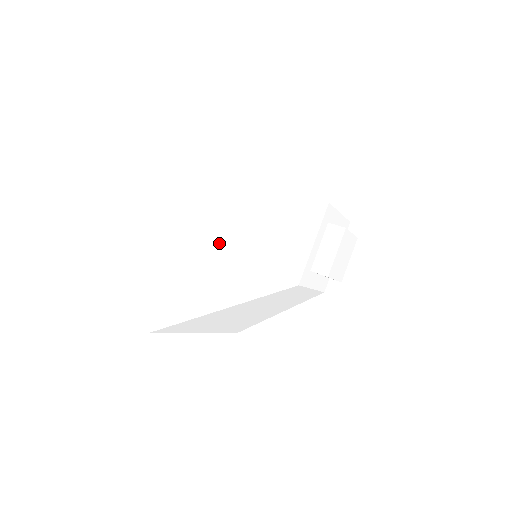
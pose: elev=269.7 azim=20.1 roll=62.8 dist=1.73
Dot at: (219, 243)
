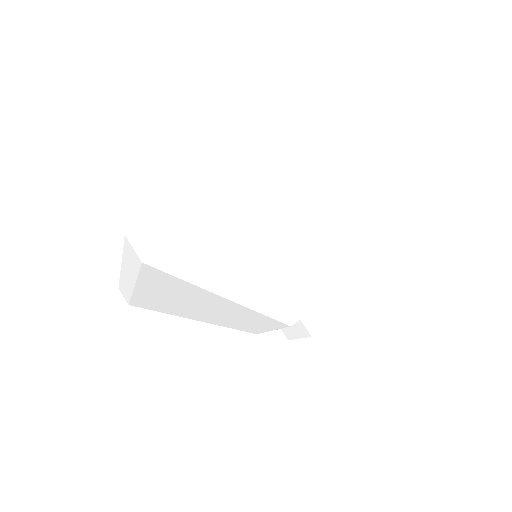
Dot at: (289, 227)
